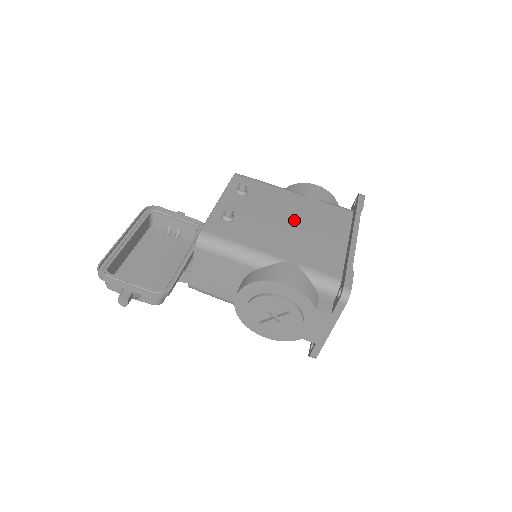
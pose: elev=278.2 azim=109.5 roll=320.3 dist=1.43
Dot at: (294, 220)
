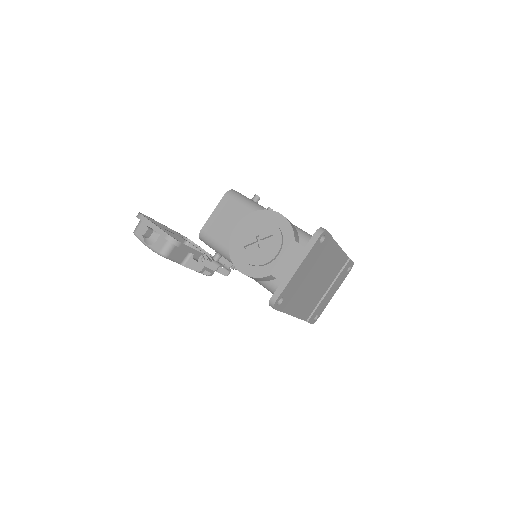
Dot at: occluded
